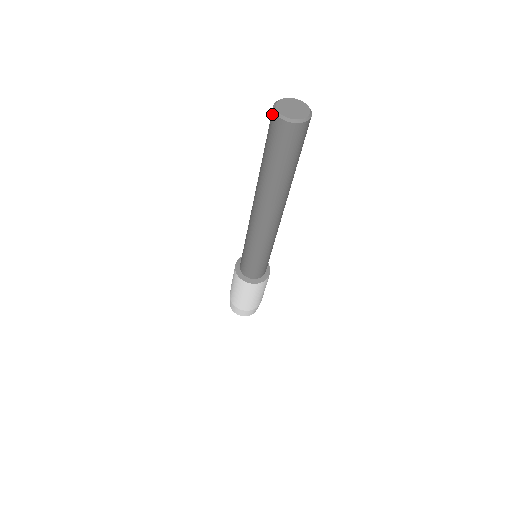
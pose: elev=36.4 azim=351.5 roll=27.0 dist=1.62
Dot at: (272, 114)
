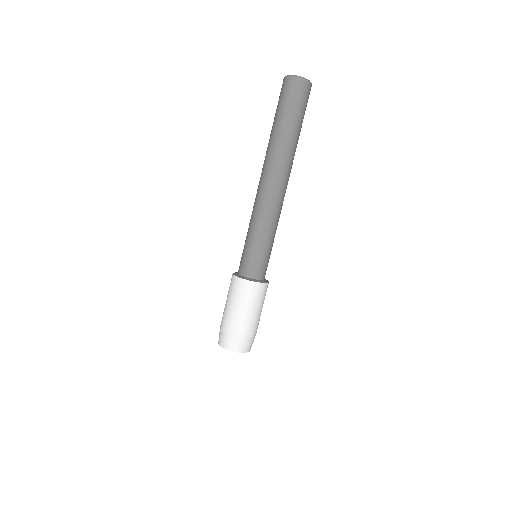
Dot at: (284, 80)
